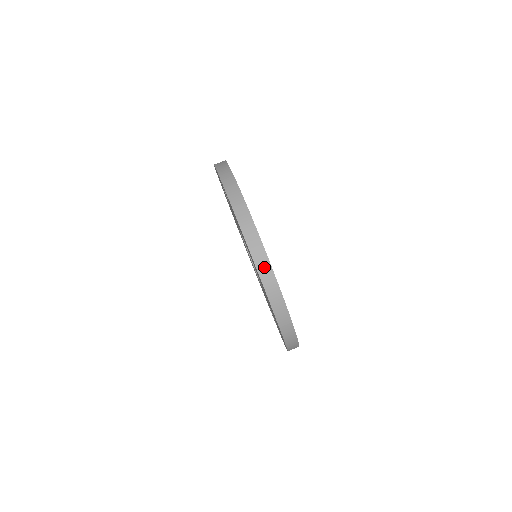
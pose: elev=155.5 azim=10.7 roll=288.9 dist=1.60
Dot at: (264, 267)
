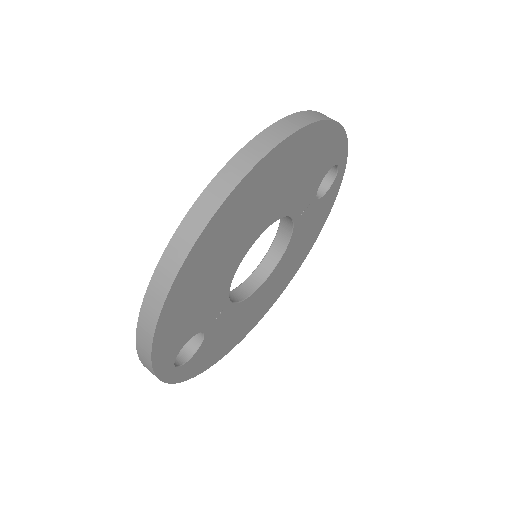
Dot at: (279, 131)
